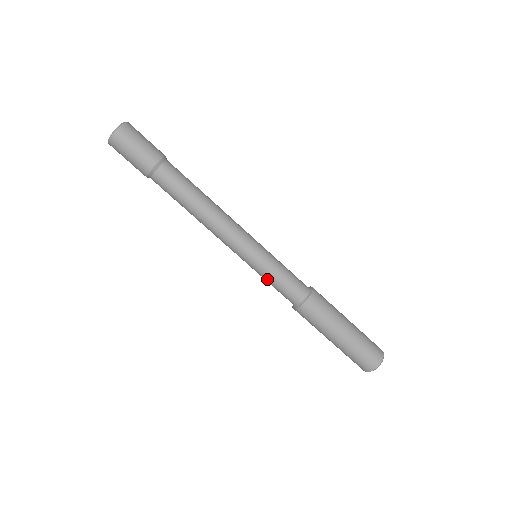
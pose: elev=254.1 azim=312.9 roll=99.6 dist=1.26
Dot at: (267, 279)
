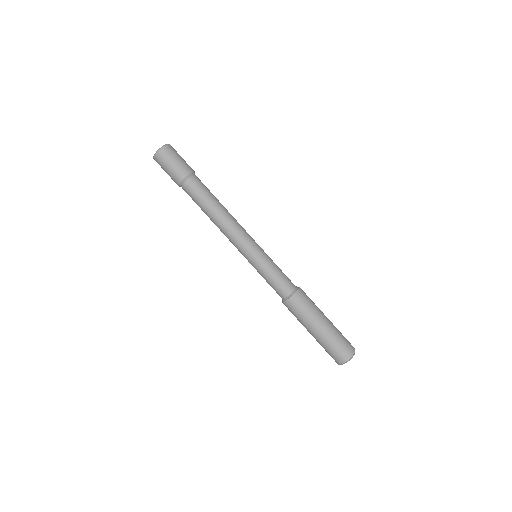
Dot at: (265, 273)
